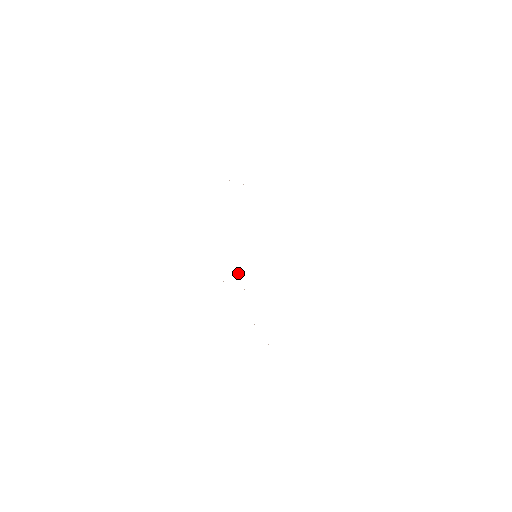
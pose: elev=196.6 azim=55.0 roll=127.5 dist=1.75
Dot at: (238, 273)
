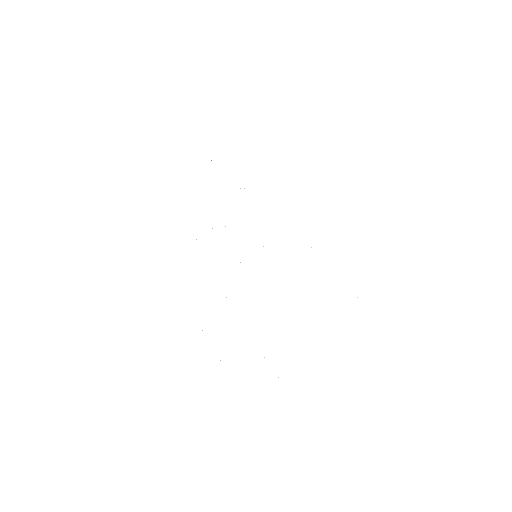
Dot at: occluded
